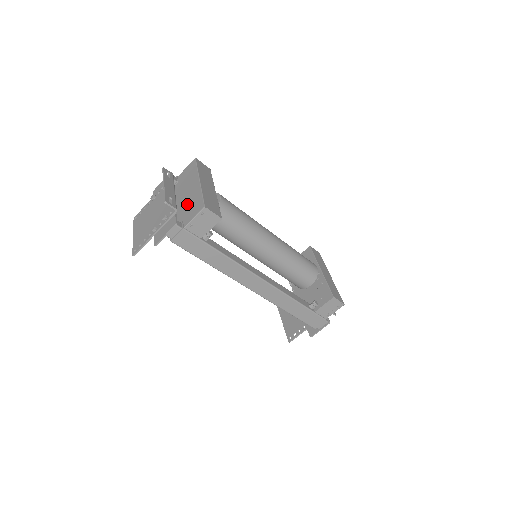
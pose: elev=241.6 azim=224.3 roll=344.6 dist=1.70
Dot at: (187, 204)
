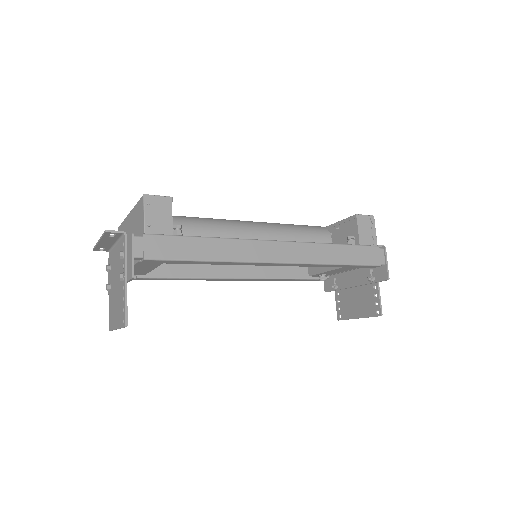
Dot at: (134, 231)
